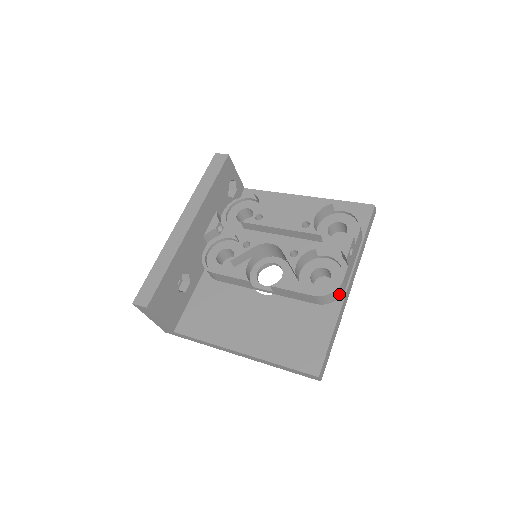
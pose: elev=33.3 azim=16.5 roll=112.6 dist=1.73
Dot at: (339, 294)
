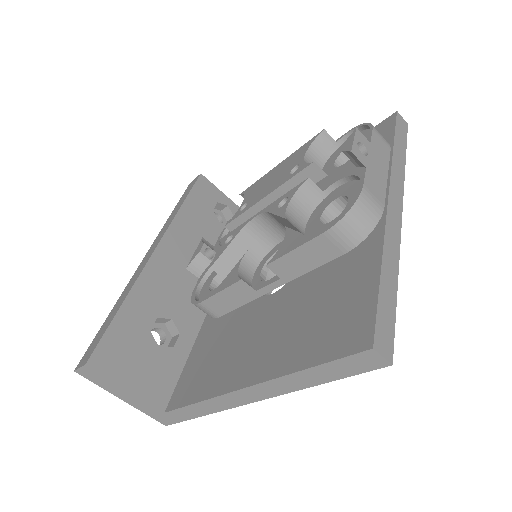
Dot at: (371, 214)
